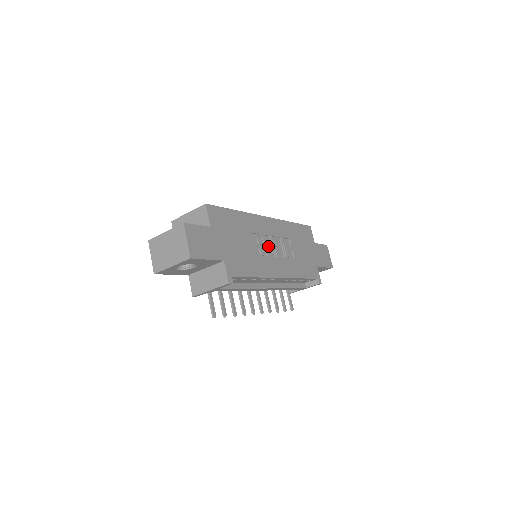
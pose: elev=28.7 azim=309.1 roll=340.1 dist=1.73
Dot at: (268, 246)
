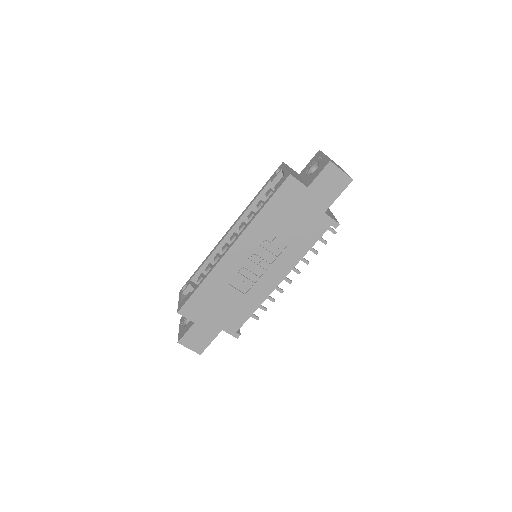
Dot at: (251, 270)
